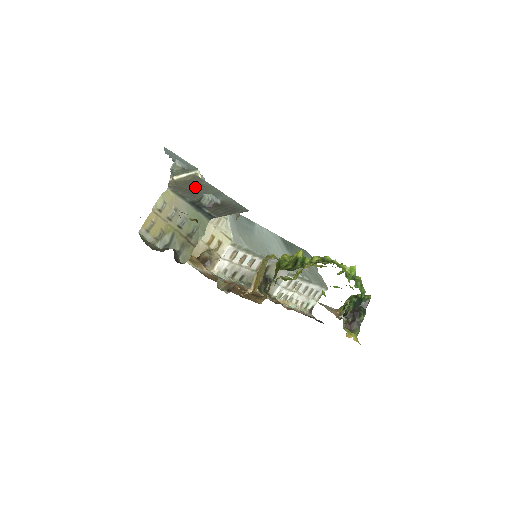
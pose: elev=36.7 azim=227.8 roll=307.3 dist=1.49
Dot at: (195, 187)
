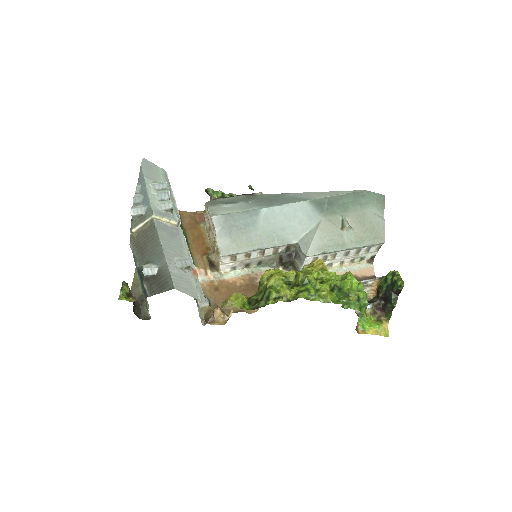
Dot at: (147, 243)
